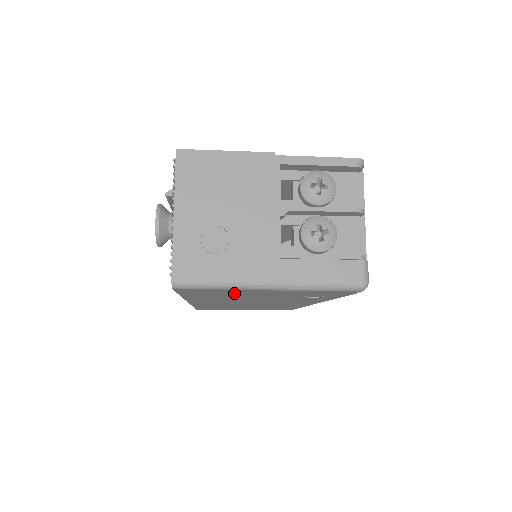
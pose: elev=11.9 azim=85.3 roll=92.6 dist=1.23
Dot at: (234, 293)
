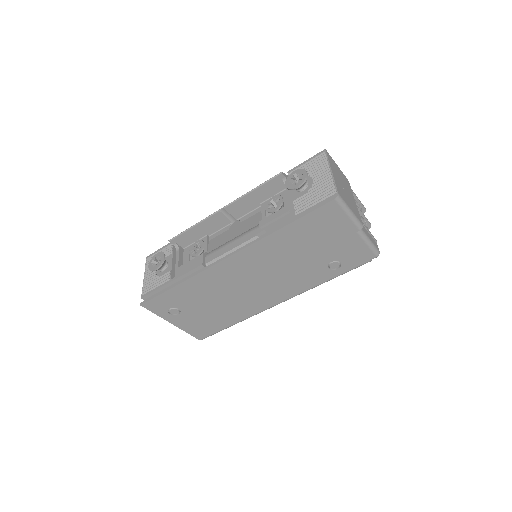
Dot at: (328, 231)
